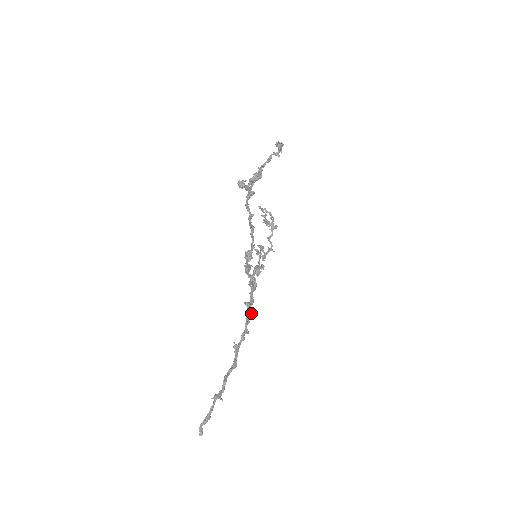
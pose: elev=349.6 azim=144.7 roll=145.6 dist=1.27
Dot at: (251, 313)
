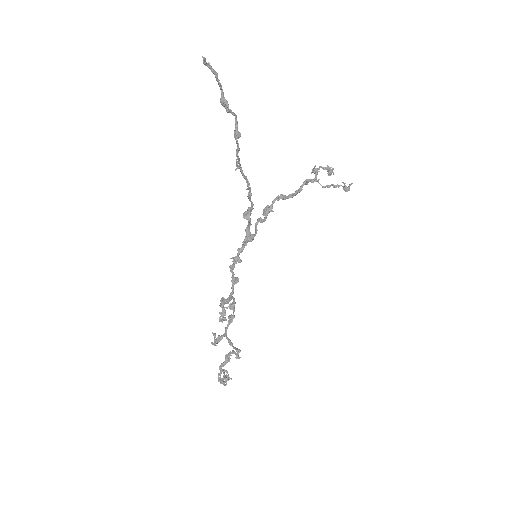
Dot at: (252, 205)
